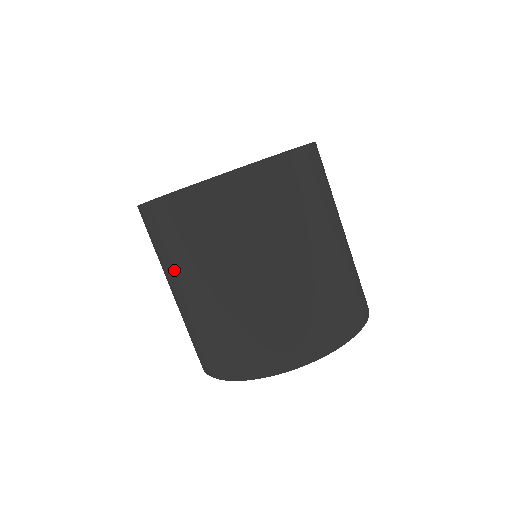
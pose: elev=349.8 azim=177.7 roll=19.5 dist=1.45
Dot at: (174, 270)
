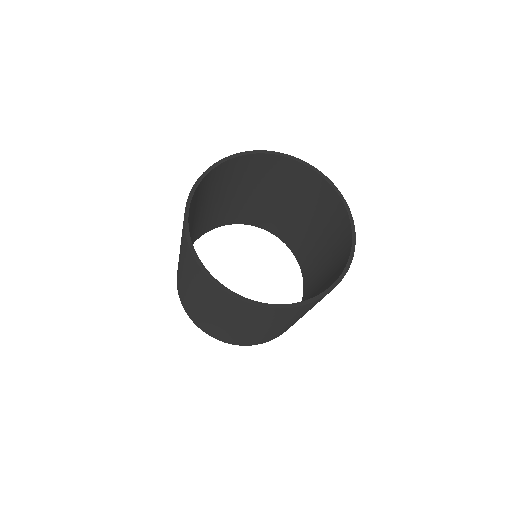
Dot at: occluded
